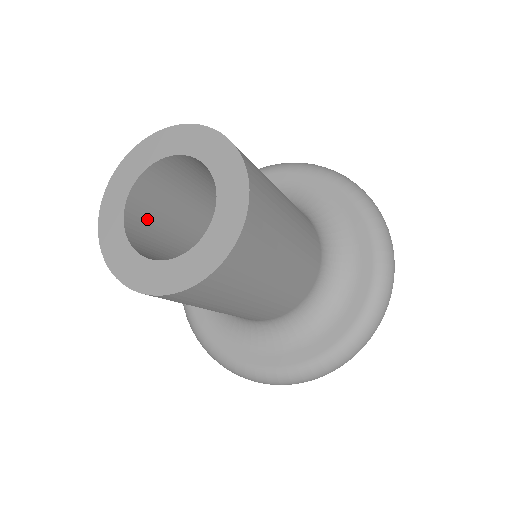
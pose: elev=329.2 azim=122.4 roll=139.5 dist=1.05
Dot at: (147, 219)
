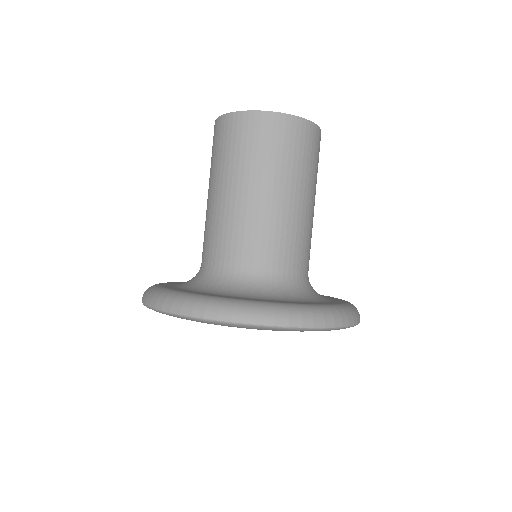
Dot at: occluded
